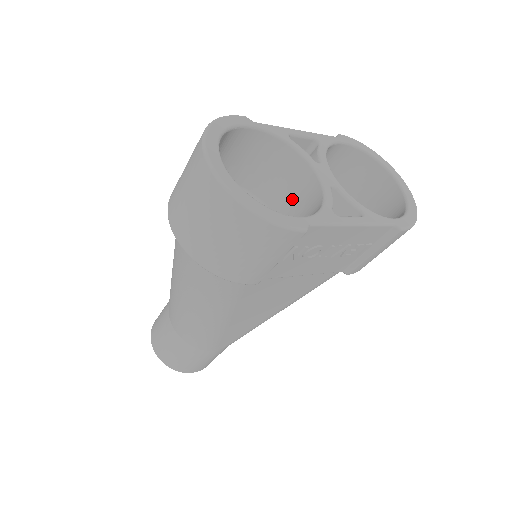
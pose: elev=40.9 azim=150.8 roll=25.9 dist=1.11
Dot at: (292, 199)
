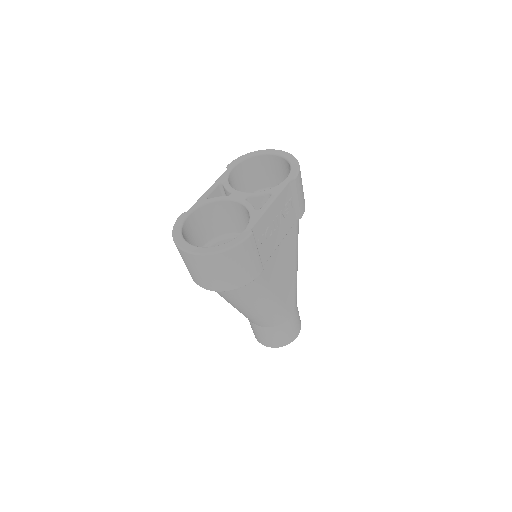
Dot at: (238, 220)
